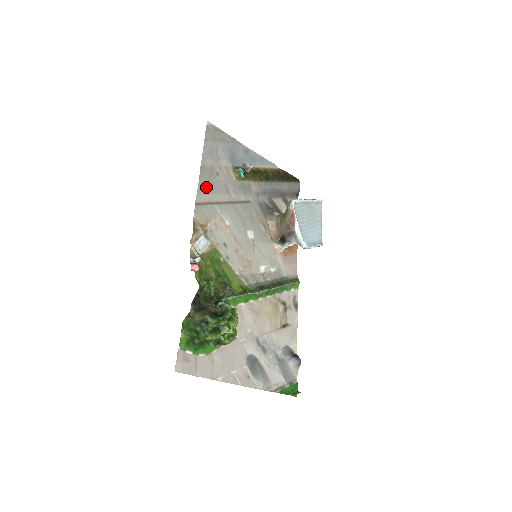
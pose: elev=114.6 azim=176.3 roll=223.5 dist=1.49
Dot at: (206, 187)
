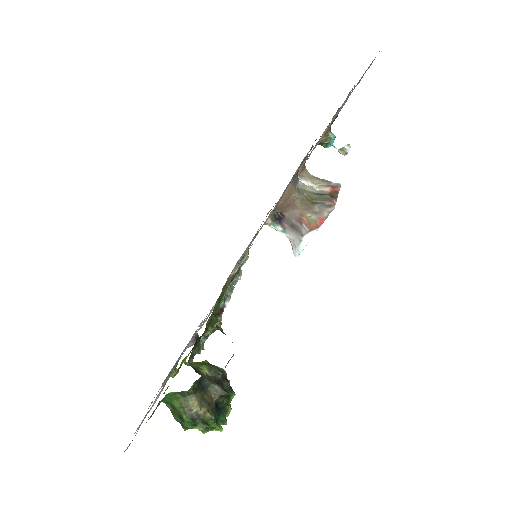
Dot at: occluded
